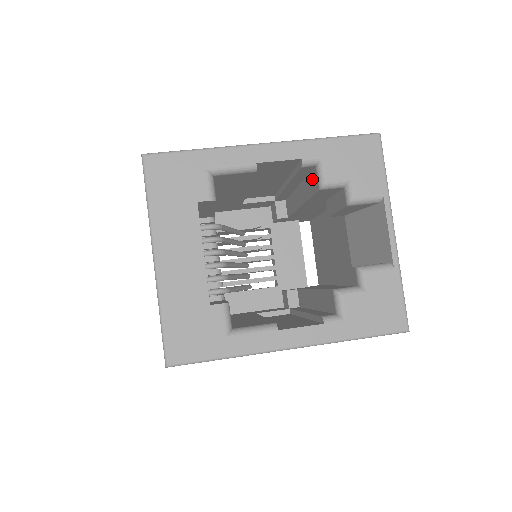
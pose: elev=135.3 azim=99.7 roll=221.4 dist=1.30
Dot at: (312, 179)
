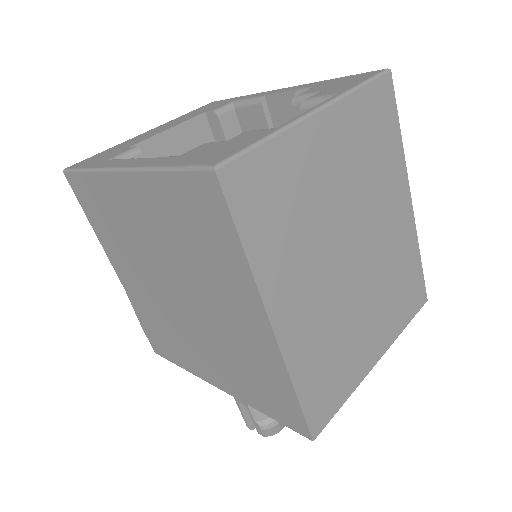
Dot at: occluded
